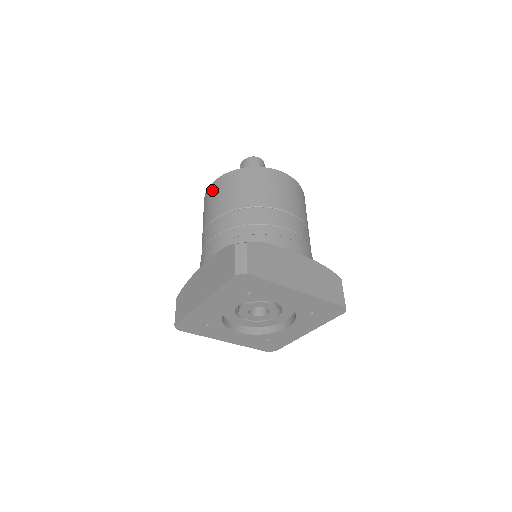
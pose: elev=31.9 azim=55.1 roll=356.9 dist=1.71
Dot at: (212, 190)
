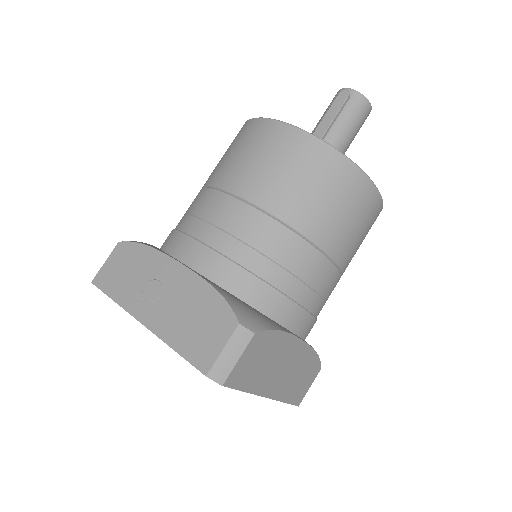
Dot at: (274, 137)
